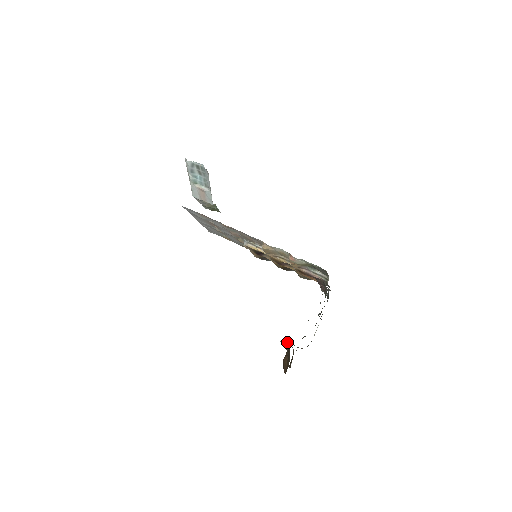
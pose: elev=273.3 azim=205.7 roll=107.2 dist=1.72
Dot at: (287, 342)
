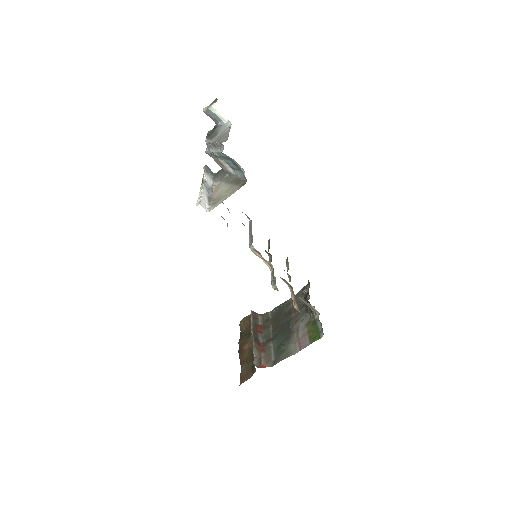
Dot at: (256, 356)
